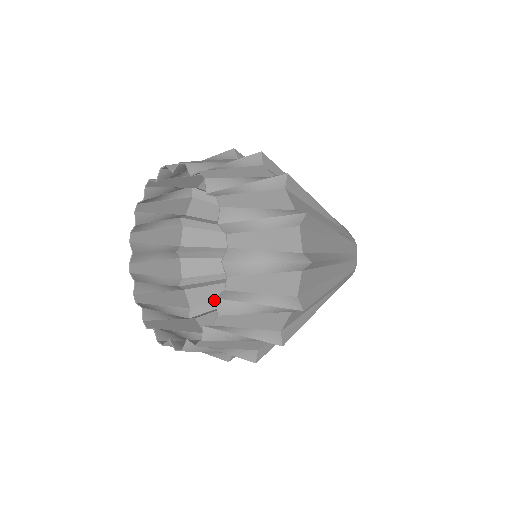
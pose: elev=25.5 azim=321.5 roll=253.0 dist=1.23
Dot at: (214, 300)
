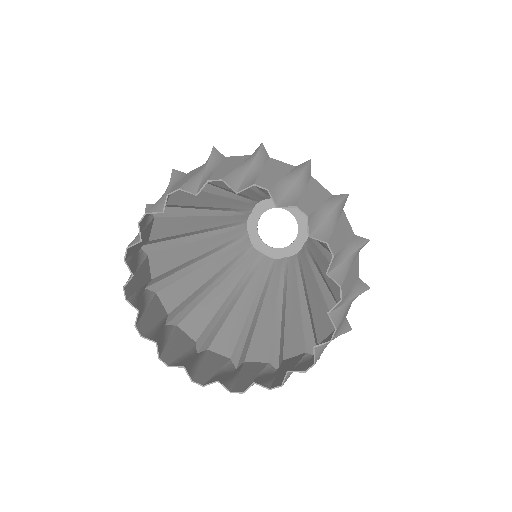
Dot at: (209, 321)
